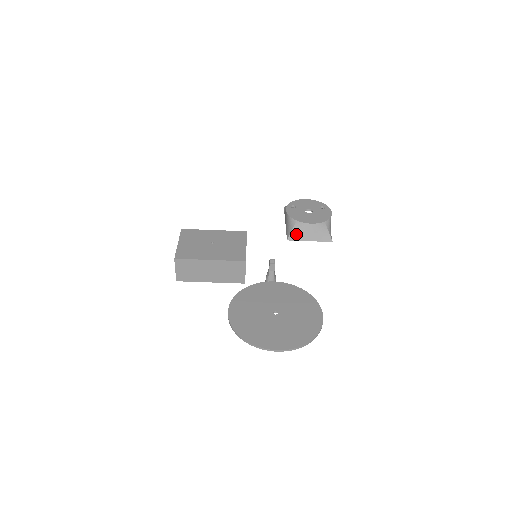
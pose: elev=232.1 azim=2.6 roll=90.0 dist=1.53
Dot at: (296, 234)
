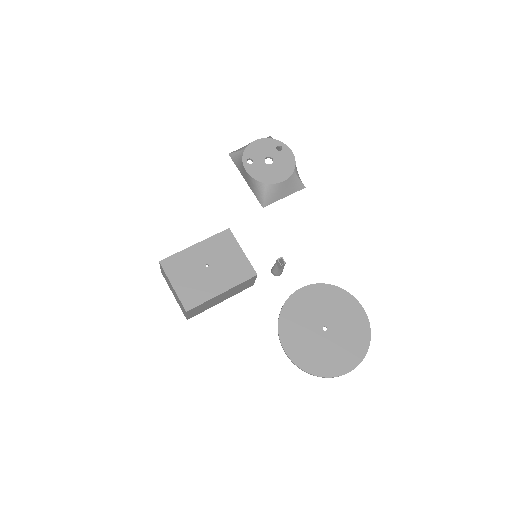
Dot at: (270, 198)
